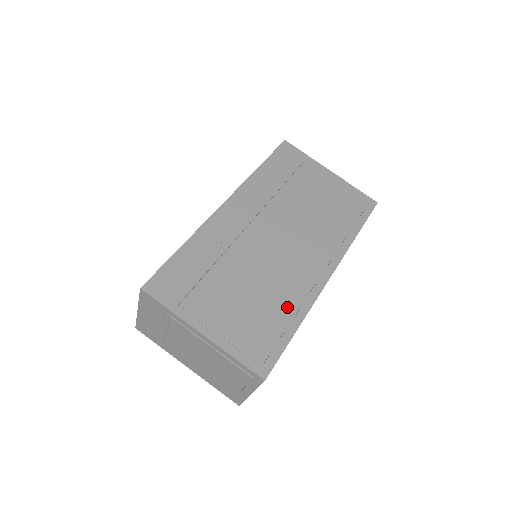
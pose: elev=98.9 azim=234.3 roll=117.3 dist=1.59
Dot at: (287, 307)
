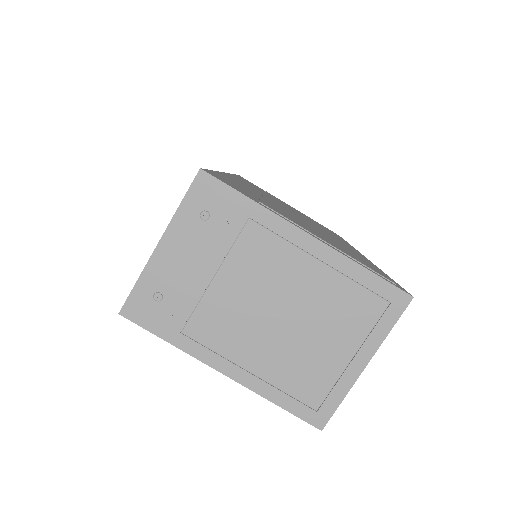
Dot at: (359, 256)
